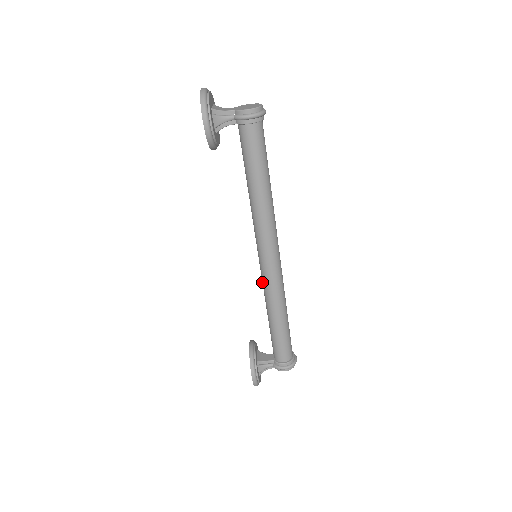
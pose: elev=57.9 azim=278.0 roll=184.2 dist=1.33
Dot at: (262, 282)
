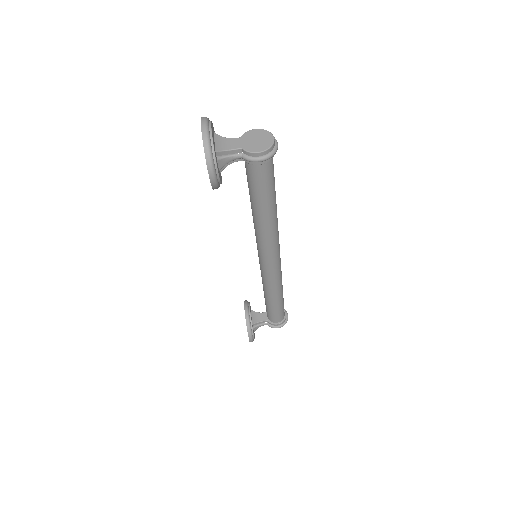
Dot at: (261, 273)
